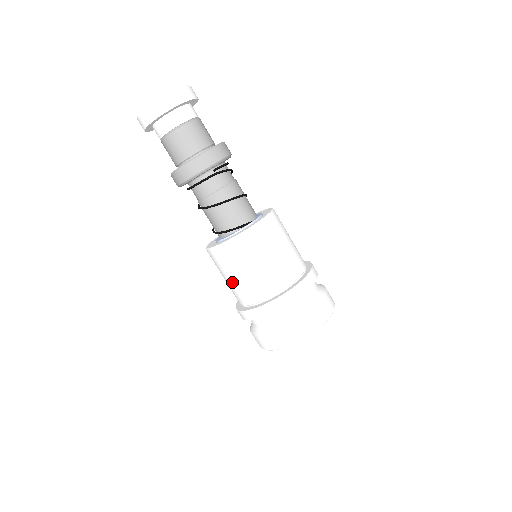
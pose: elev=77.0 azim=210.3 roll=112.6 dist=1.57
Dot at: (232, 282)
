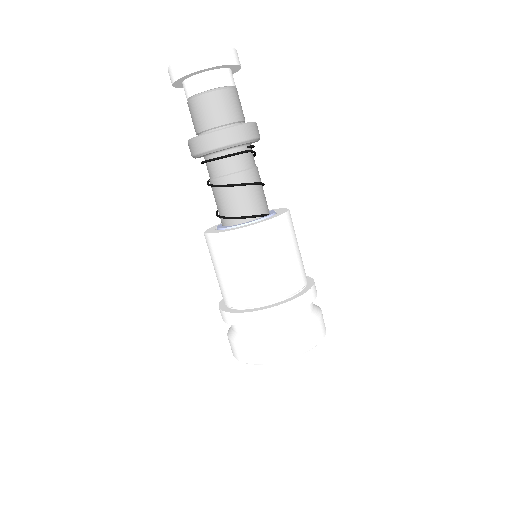
Dot at: (240, 276)
